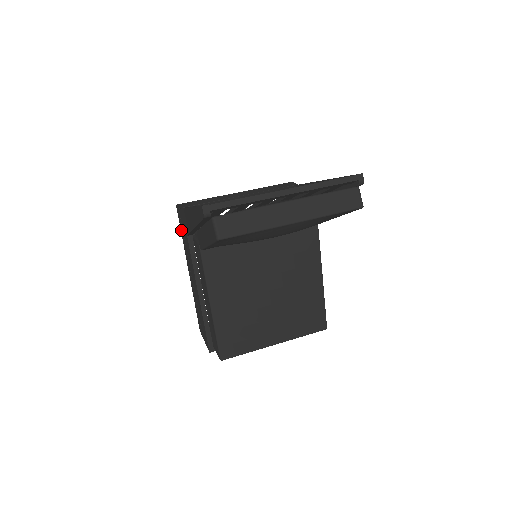
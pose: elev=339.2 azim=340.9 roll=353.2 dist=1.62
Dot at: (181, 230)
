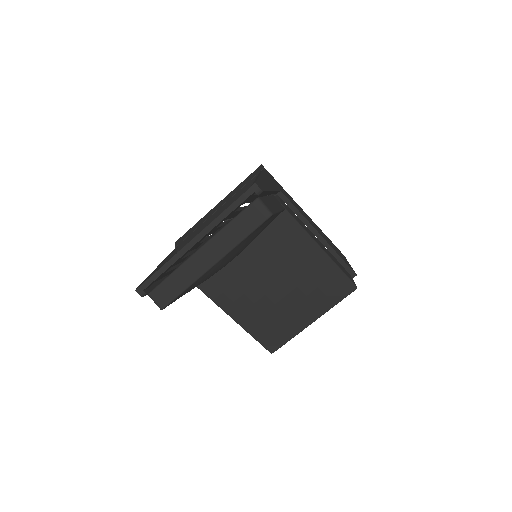
Dot at: occluded
